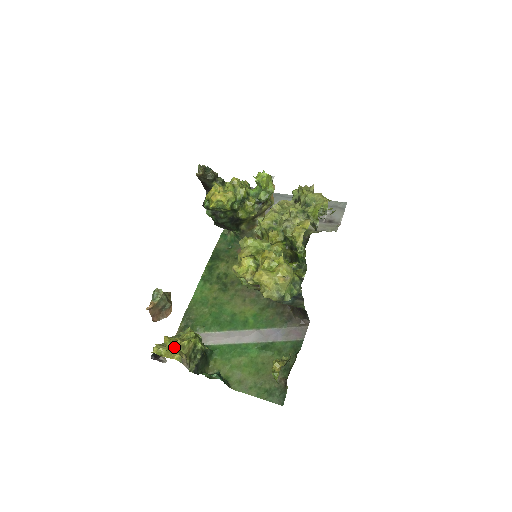
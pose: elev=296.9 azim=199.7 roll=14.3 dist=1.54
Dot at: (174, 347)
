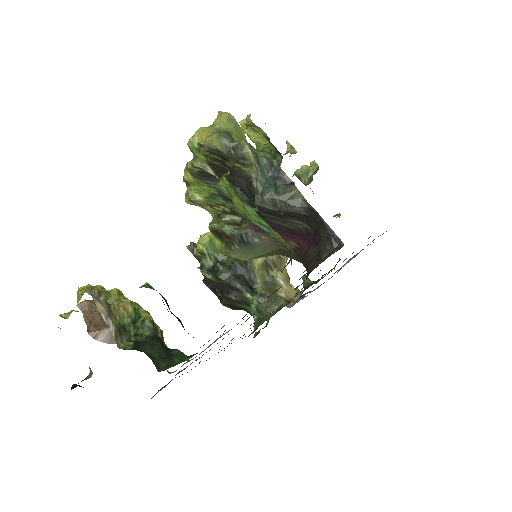
Dot at: occluded
